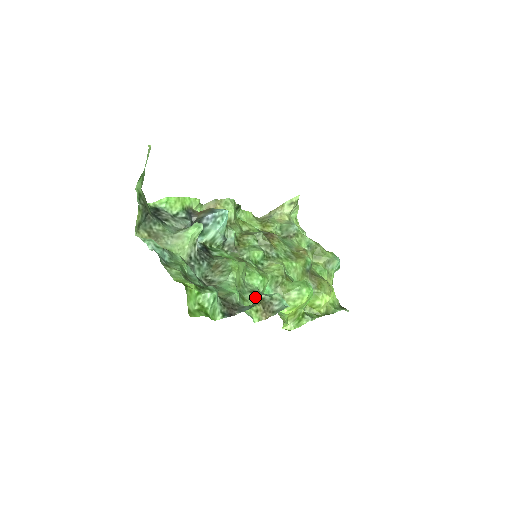
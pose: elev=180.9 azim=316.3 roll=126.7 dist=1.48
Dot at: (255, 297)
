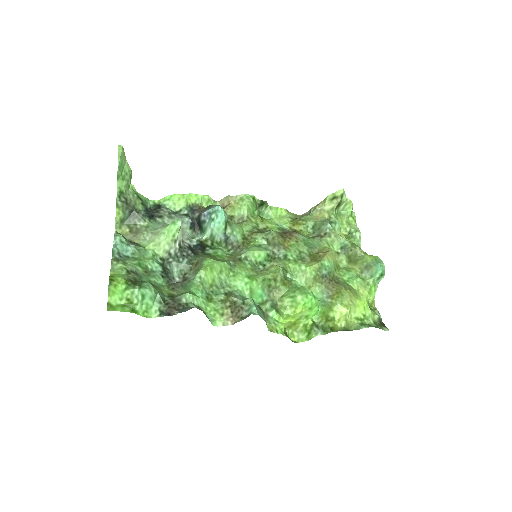
Dot at: (226, 299)
